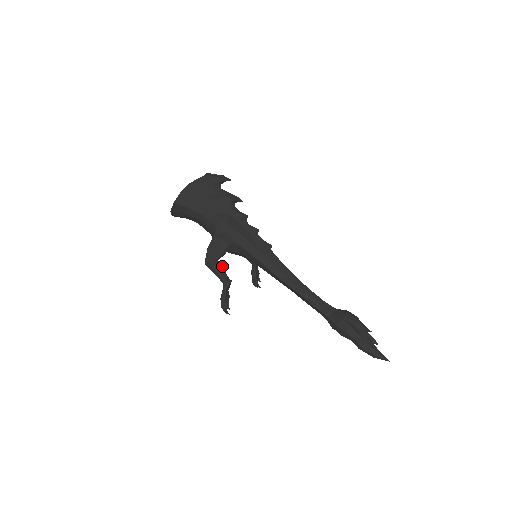
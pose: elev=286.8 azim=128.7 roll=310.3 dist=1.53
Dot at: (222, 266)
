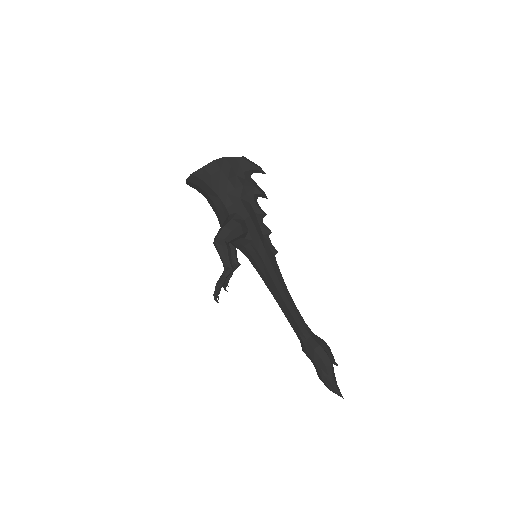
Dot at: (230, 251)
